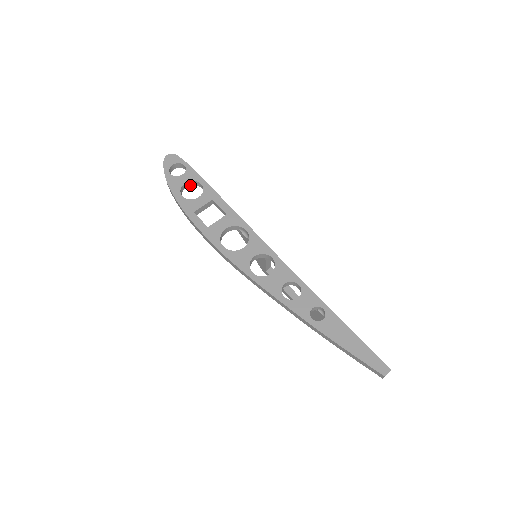
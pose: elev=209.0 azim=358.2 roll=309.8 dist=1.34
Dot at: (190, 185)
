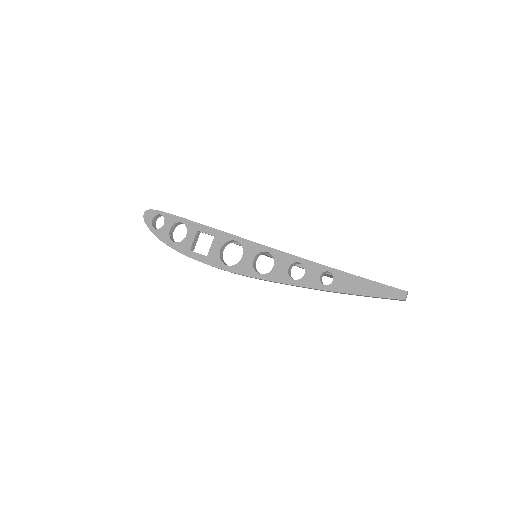
Dot at: (175, 227)
